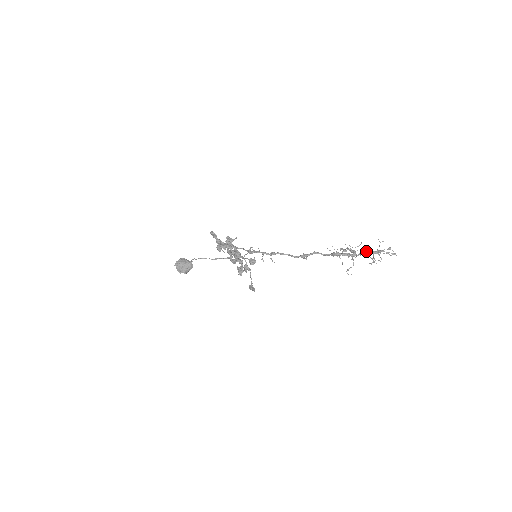
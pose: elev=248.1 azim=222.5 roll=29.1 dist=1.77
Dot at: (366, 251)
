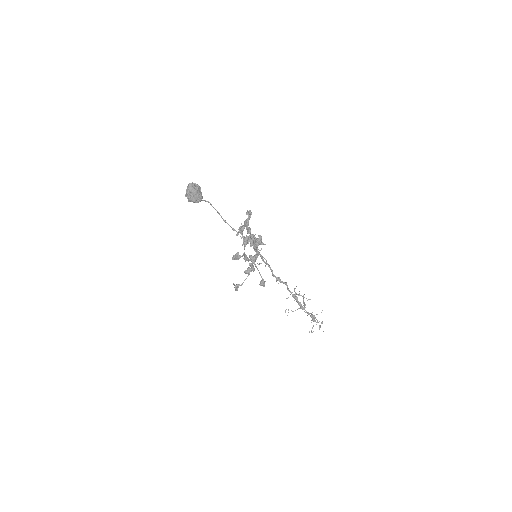
Dot at: occluded
